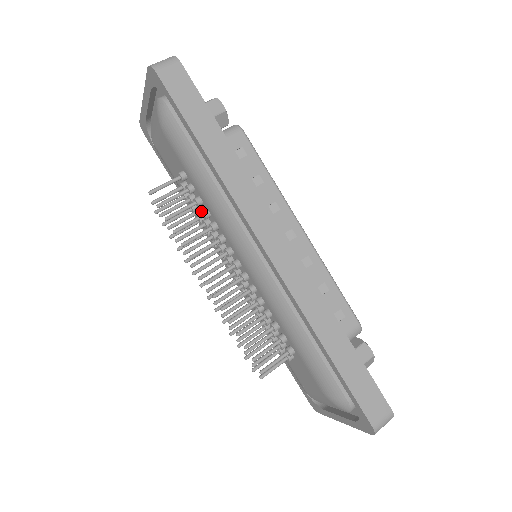
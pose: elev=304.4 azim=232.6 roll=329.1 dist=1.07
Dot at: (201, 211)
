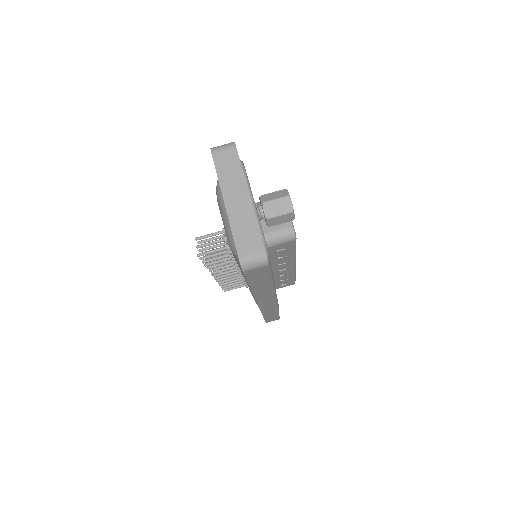
Dot at: (231, 258)
